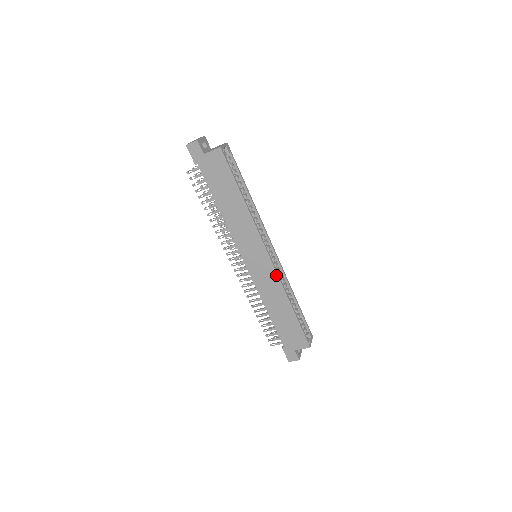
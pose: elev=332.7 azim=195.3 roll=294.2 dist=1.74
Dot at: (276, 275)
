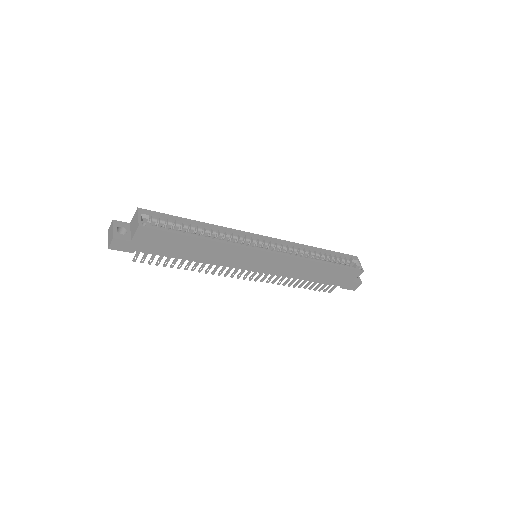
Dot at: (288, 257)
